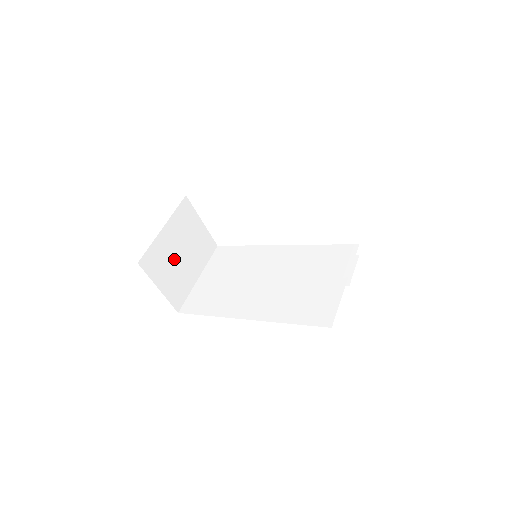
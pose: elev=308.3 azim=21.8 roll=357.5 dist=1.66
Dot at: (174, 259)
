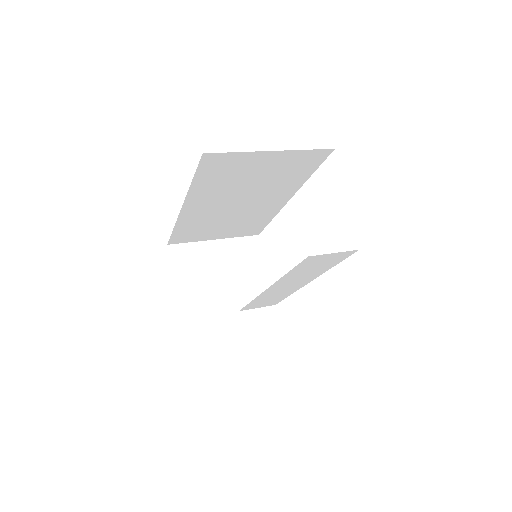
Dot at: (210, 273)
